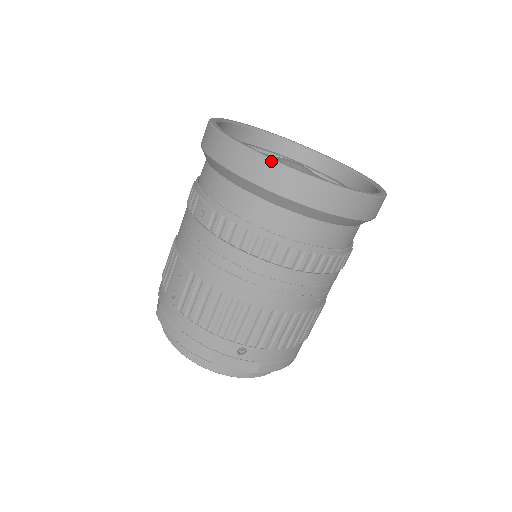
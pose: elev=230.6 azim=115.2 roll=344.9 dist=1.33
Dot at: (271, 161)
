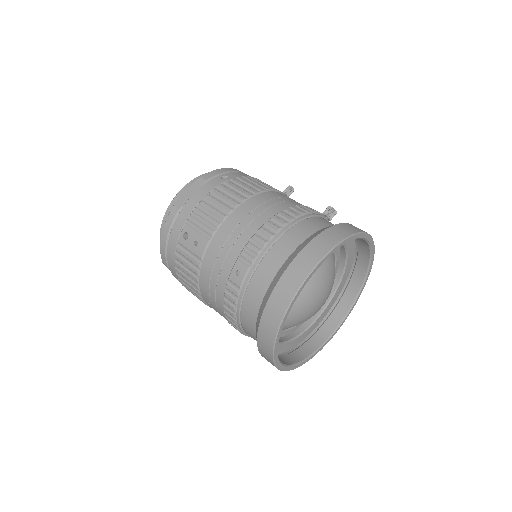
Dot at: (273, 349)
